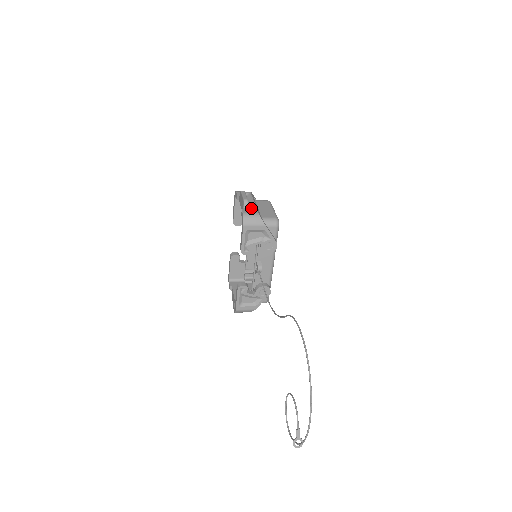
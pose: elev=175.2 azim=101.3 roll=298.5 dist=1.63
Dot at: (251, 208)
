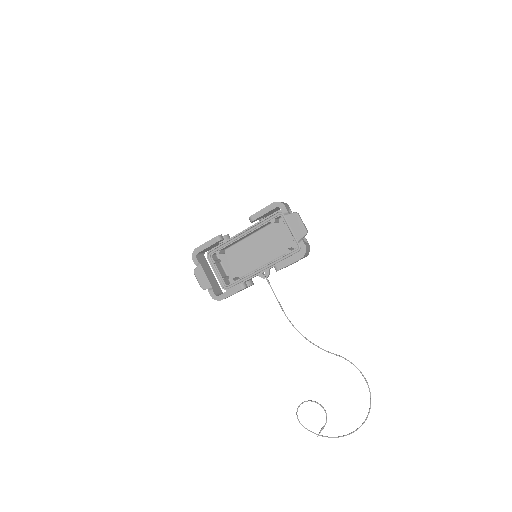
Dot at: occluded
